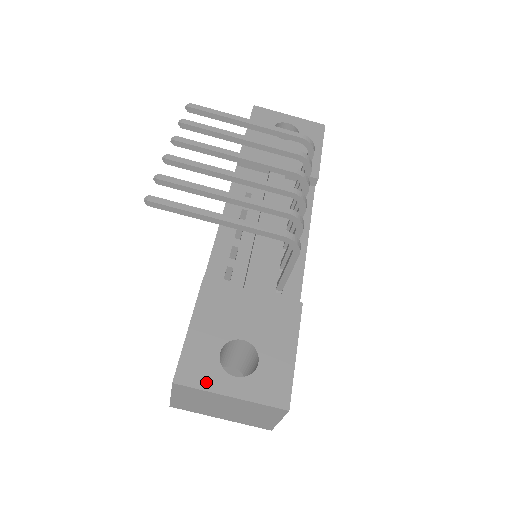
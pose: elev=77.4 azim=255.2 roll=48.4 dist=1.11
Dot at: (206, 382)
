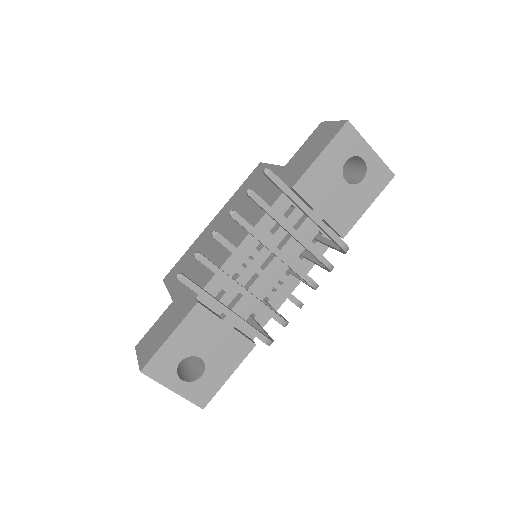
Dot at: (162, 378)
